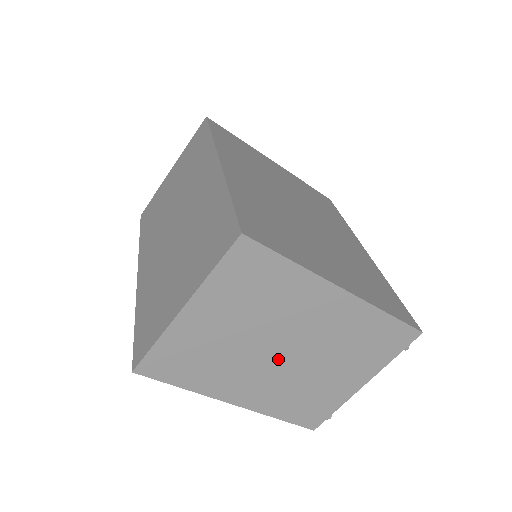
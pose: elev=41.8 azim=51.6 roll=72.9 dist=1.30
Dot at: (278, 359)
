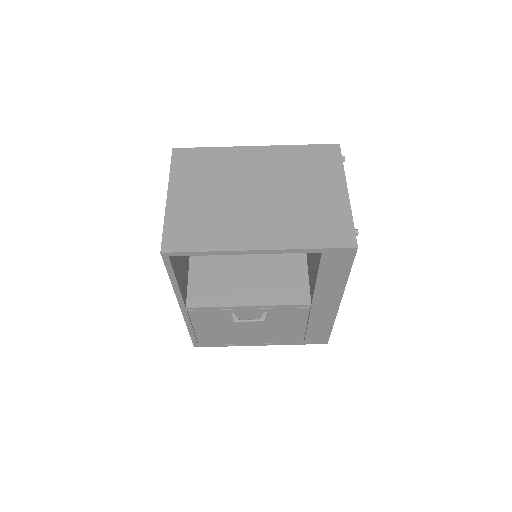
Dot at: (258, 201)
